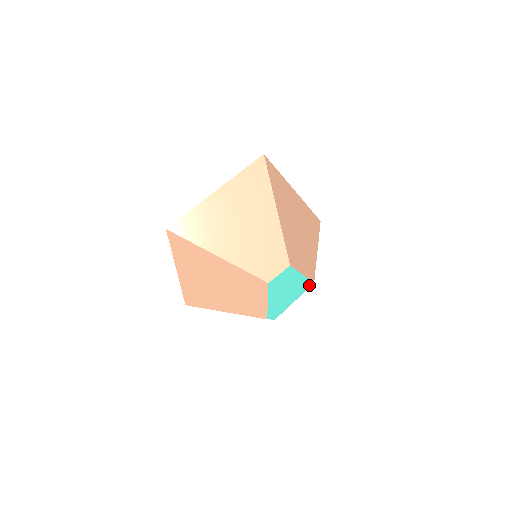
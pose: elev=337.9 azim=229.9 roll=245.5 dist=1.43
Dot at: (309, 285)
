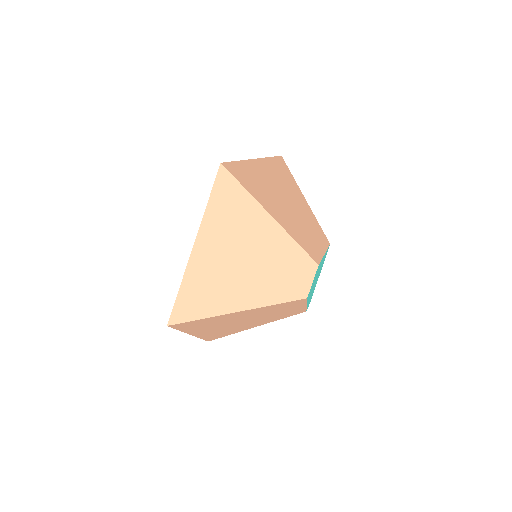
Dot at: occluded
